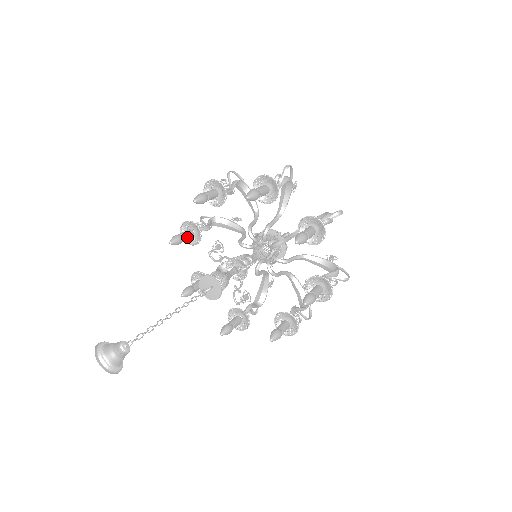
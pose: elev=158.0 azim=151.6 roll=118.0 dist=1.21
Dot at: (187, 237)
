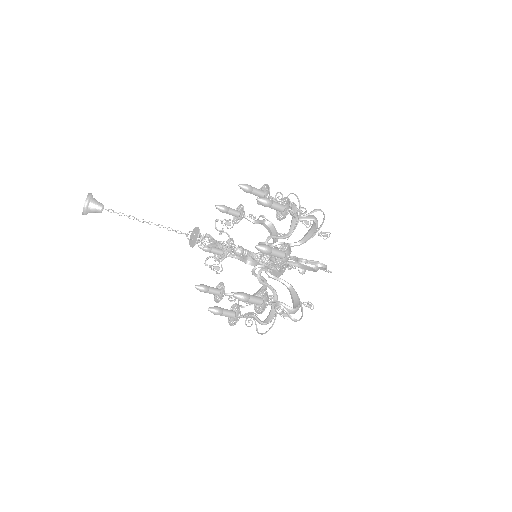
Dot at: (212, 288)
